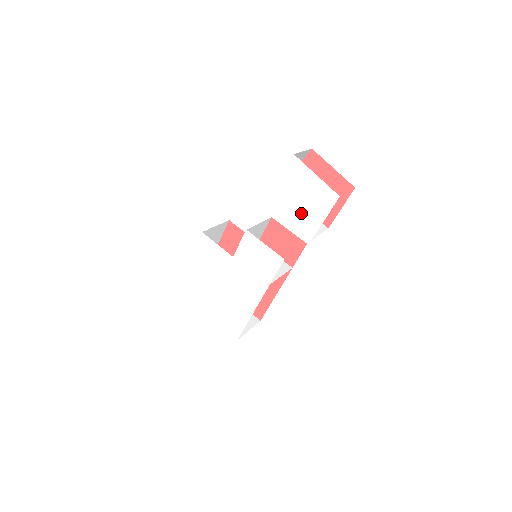
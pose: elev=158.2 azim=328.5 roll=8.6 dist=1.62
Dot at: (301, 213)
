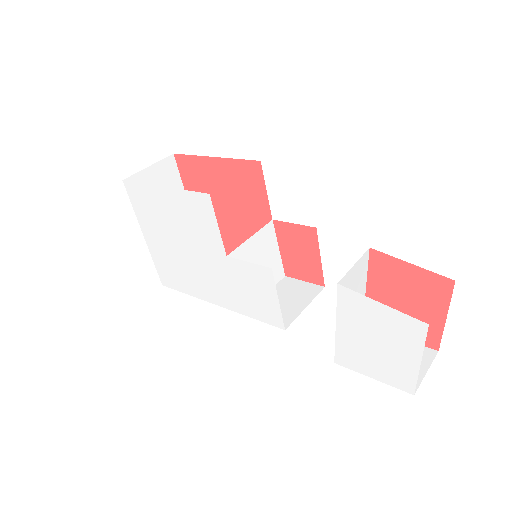
Dot at: (354, 346)
